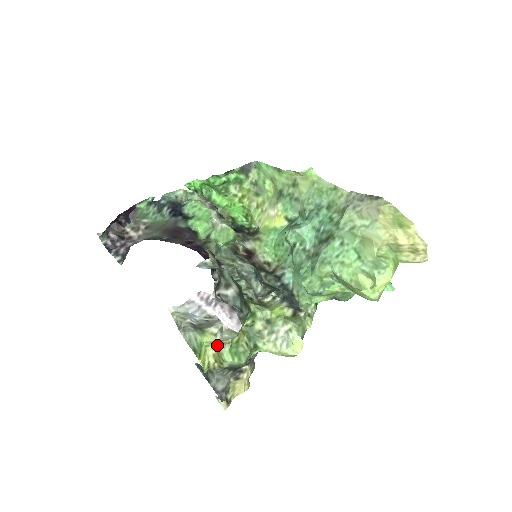
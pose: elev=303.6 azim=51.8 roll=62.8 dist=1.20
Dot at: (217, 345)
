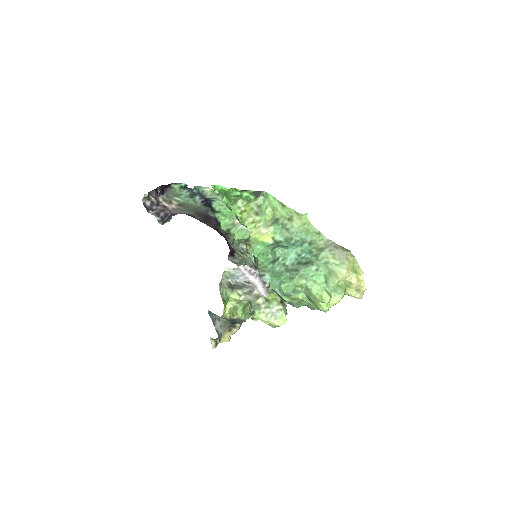
Dot at: (237, 302)
